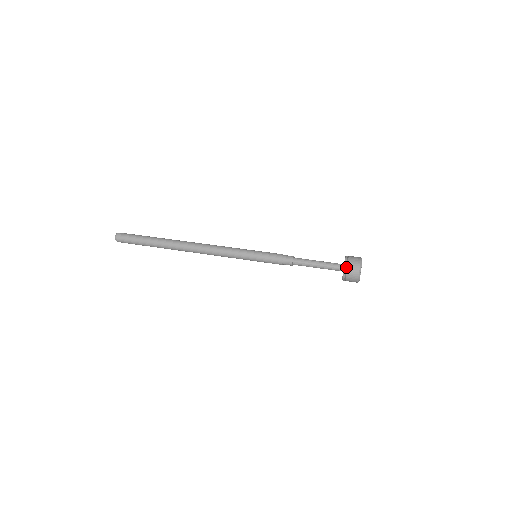
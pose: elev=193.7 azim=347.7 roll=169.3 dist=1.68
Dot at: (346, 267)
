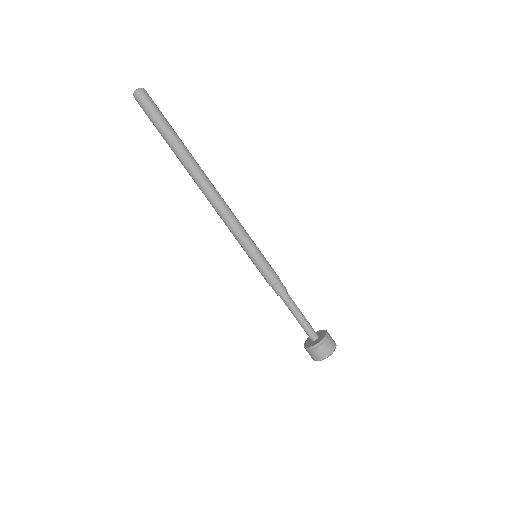
Dot at: (325, 340)
